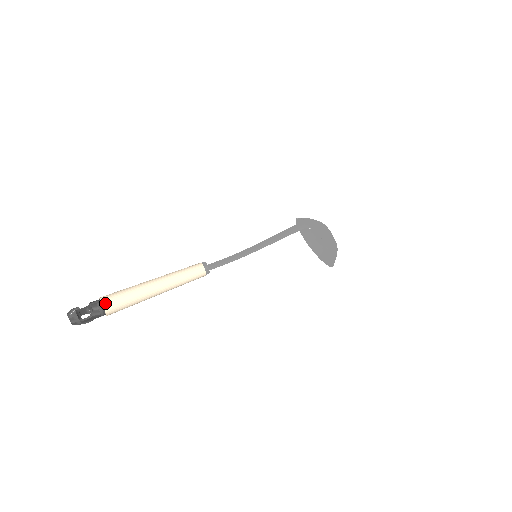
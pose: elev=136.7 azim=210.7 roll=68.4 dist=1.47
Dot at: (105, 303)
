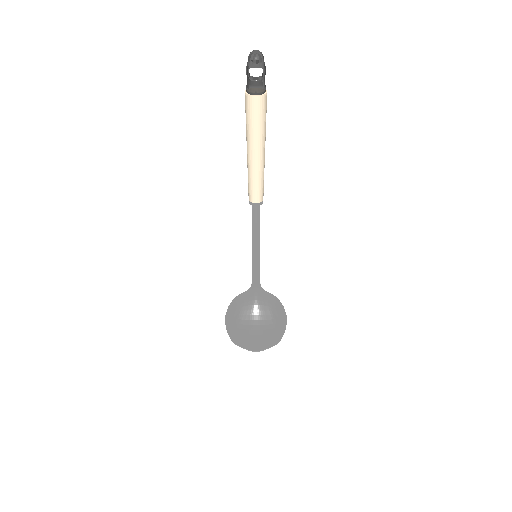
Dot at: occluded
